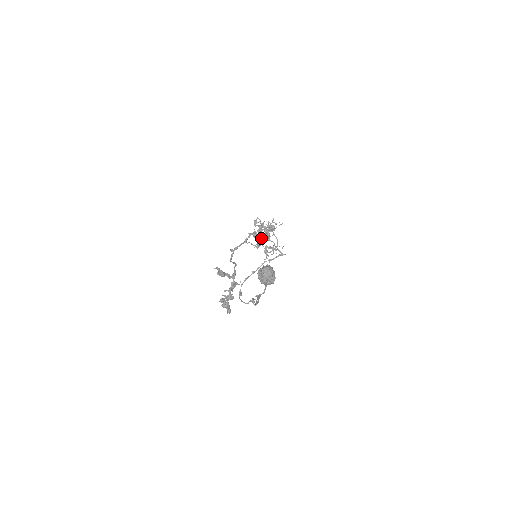
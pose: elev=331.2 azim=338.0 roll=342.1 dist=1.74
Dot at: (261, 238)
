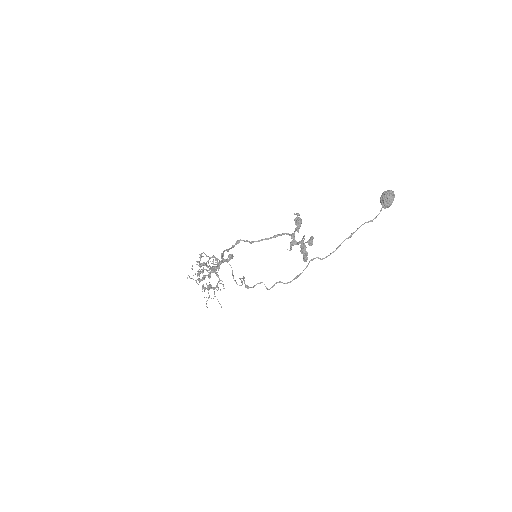
Dot at: occluded
